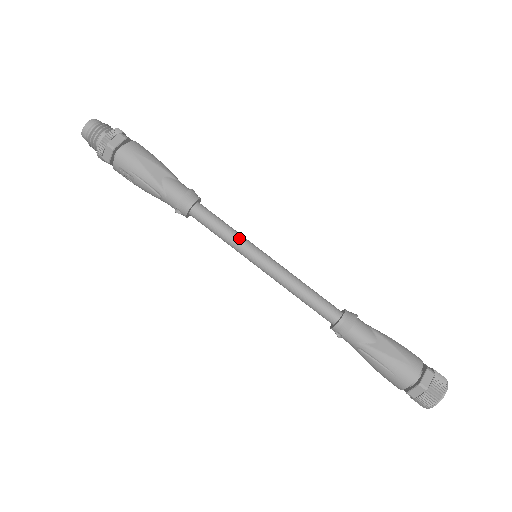
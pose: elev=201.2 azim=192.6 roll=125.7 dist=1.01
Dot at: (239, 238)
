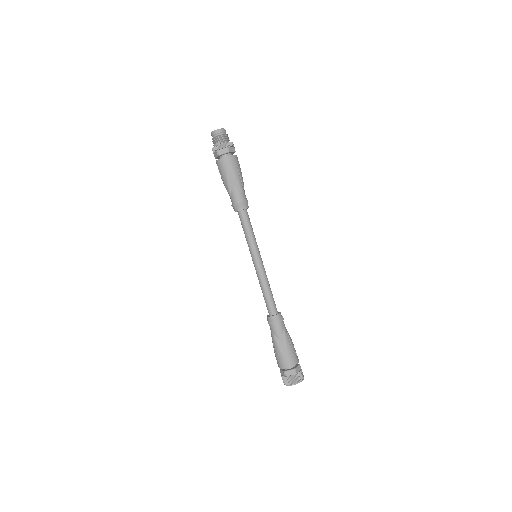
Dot at: (252, 242)
